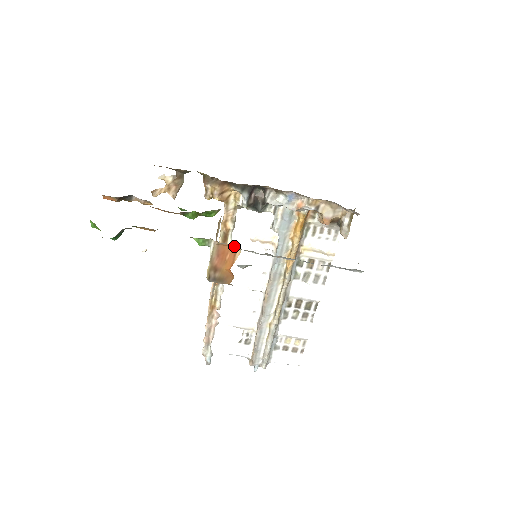
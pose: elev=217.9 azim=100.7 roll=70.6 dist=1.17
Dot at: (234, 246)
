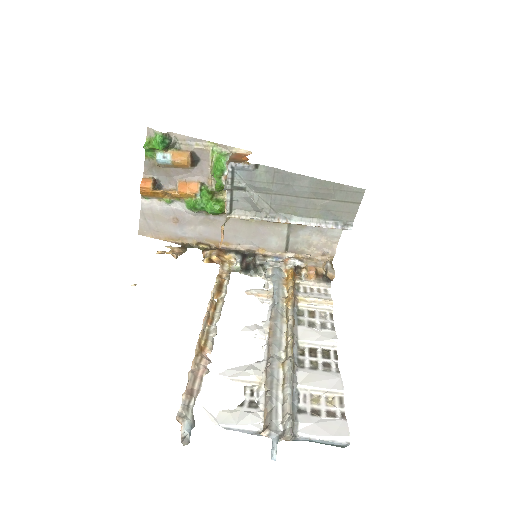
Dot at: (247, 154)
